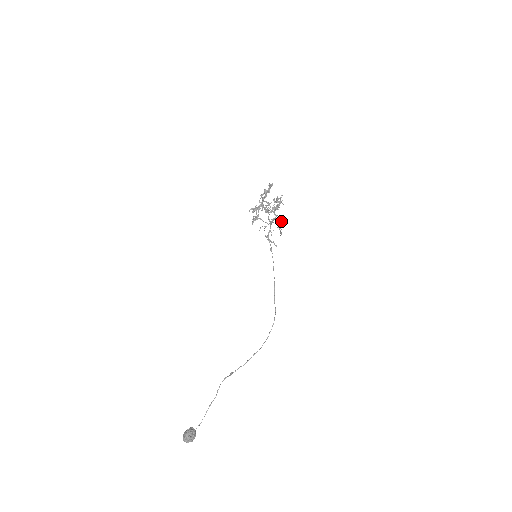
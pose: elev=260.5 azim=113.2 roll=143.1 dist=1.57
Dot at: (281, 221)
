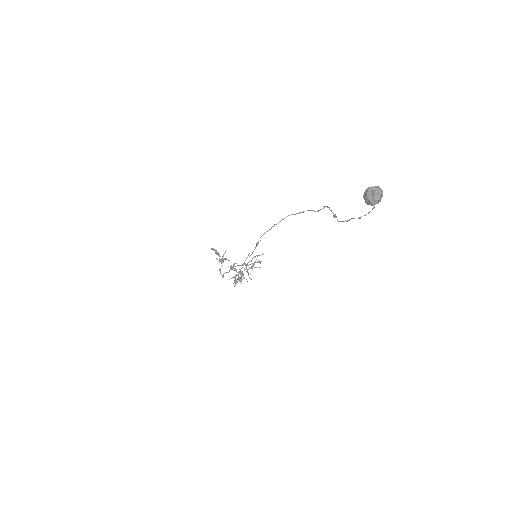
Dot at: (252, 267)
